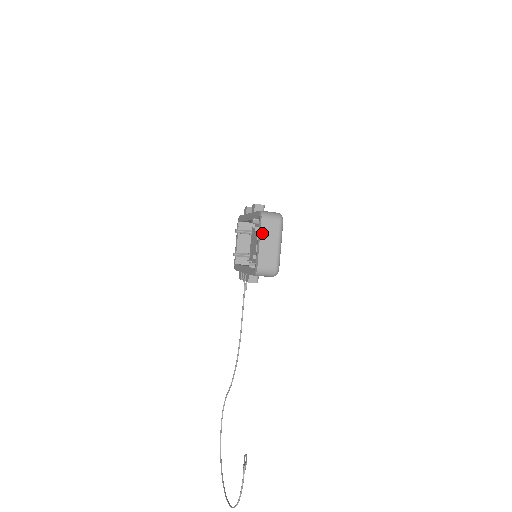
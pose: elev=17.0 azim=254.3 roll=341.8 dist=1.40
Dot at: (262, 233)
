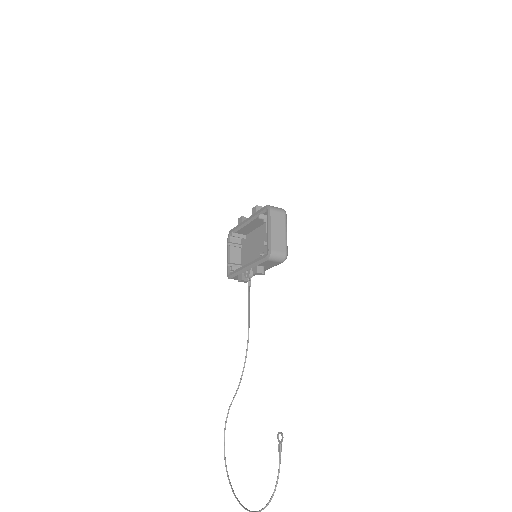
Dot at: (272, 221)
